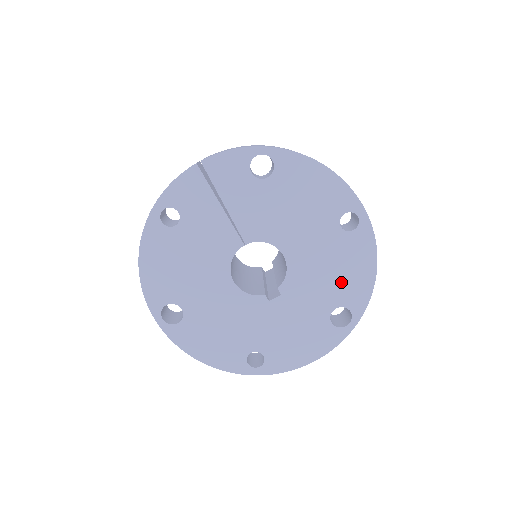
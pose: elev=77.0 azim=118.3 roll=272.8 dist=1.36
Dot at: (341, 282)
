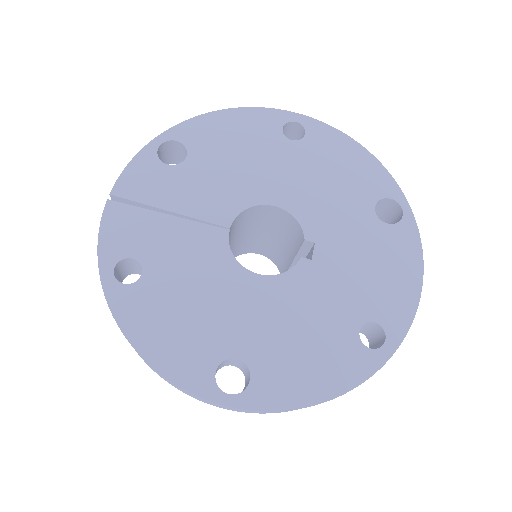
Dot at: (349, 182)
